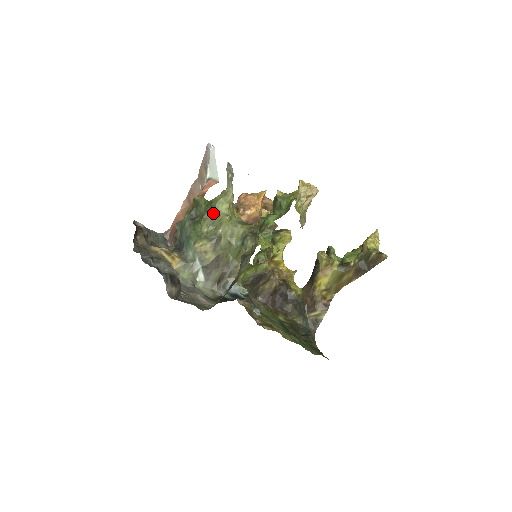
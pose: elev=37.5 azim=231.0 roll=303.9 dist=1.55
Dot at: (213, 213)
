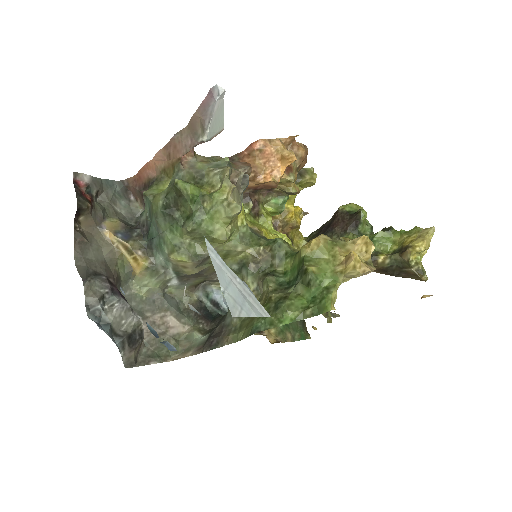
Dot at: (203, 227)
